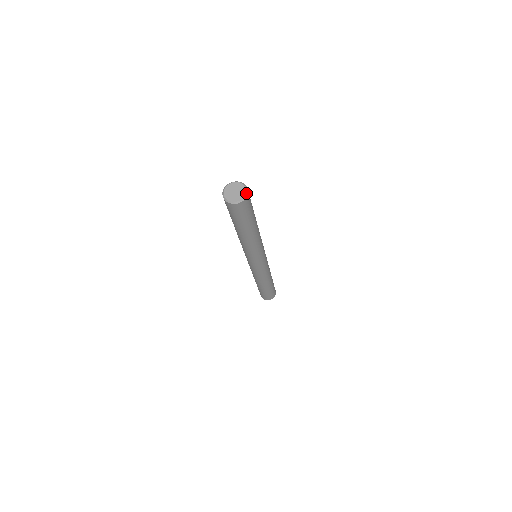
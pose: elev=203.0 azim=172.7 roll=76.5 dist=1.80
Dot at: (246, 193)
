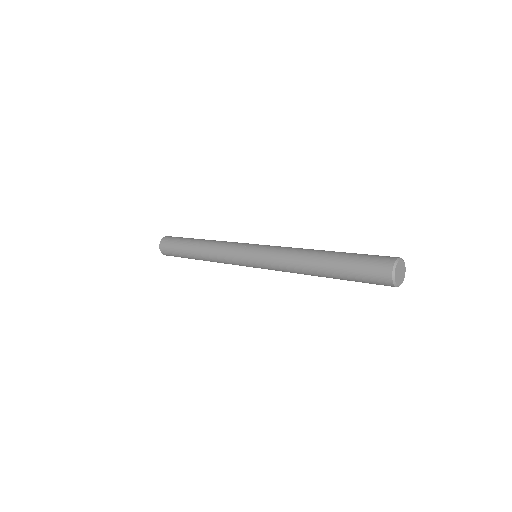
Dot at: occluded
